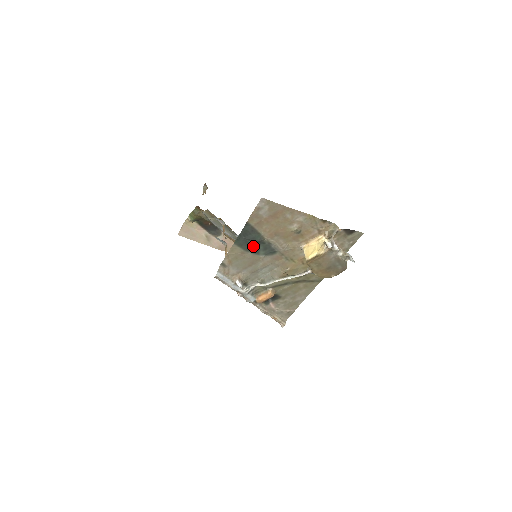
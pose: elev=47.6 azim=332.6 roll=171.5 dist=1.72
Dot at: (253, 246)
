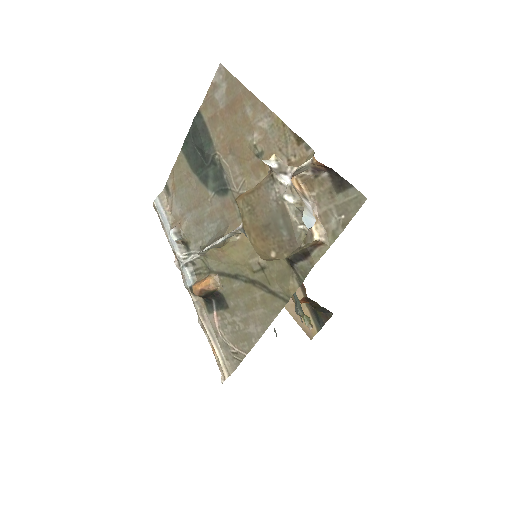
Dot at: (202, 165)
